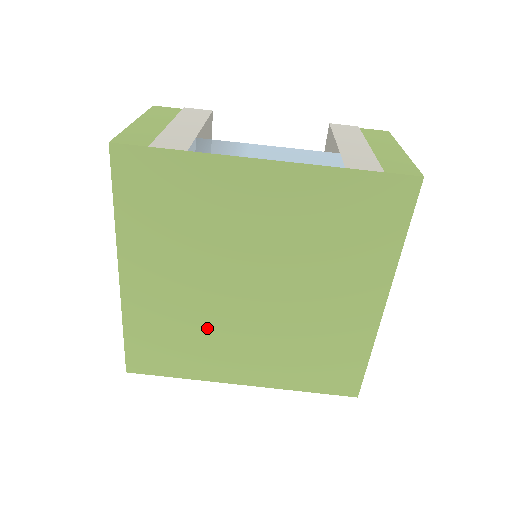
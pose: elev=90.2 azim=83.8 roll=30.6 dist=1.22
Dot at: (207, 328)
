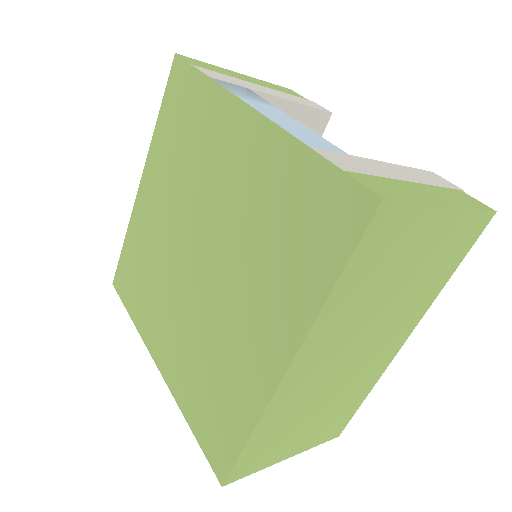
Dot at: (160, 278)
